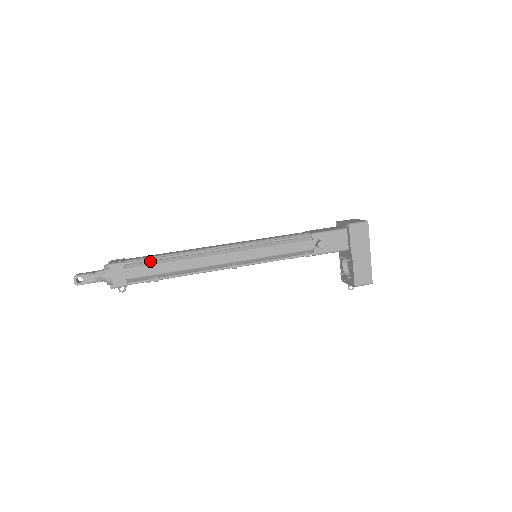
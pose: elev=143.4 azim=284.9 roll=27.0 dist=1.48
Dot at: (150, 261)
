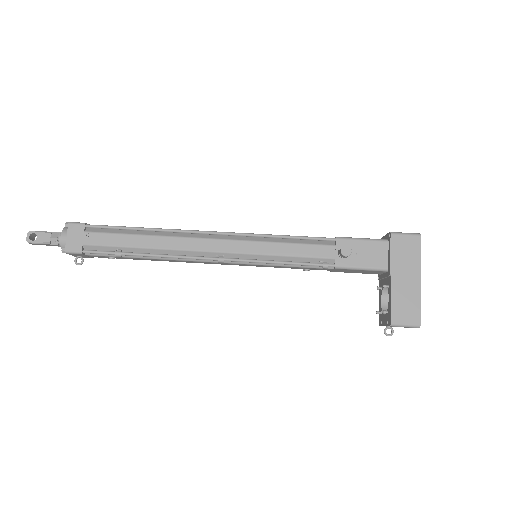
Dot at: (118, 230)
